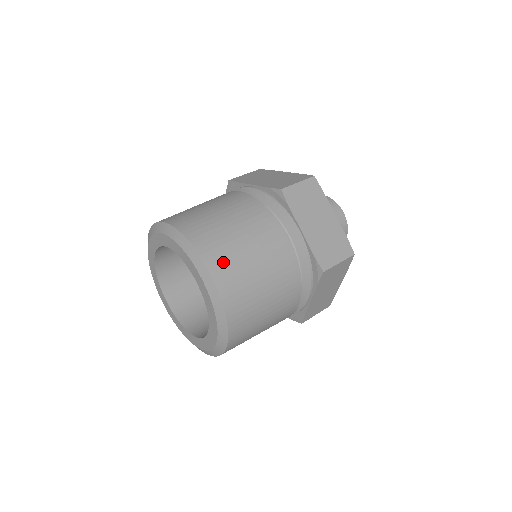
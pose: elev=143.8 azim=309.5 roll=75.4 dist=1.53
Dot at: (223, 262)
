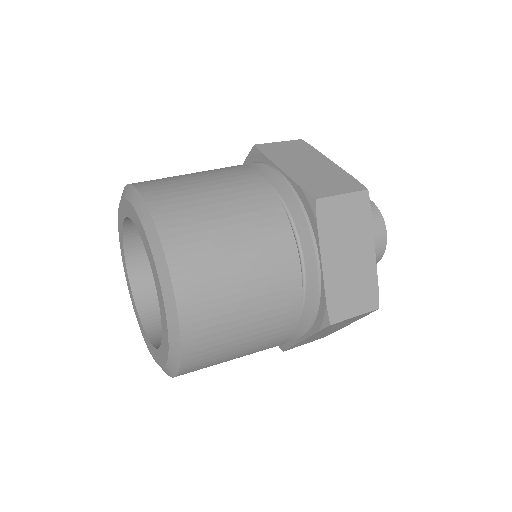
Dot at: (199, 286)
